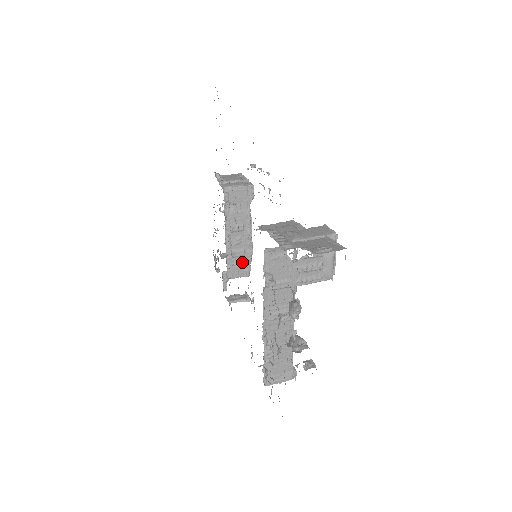
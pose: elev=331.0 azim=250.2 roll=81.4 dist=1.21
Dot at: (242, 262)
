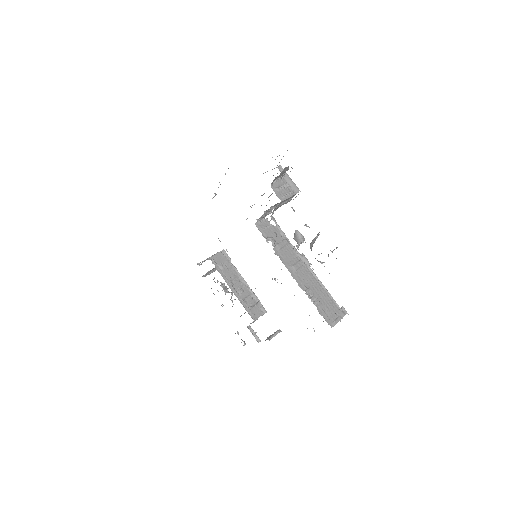
Dot at: (254, 304)
